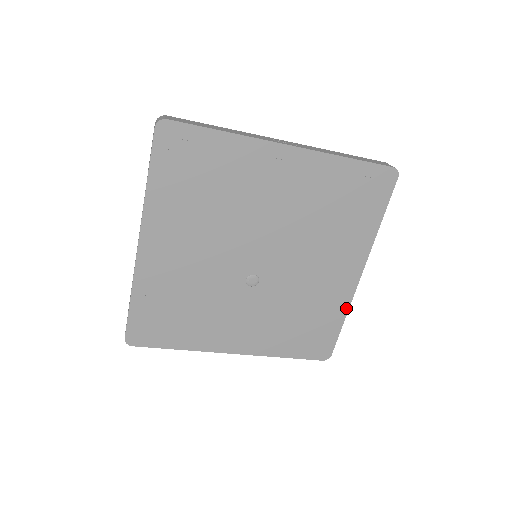
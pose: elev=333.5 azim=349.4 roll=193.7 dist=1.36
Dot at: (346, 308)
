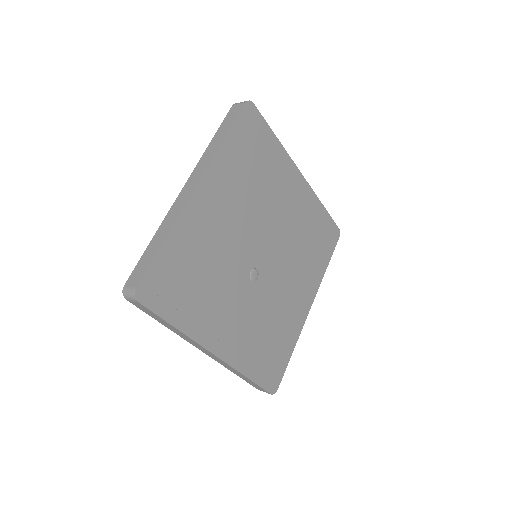
Dot at: (297, 338)
